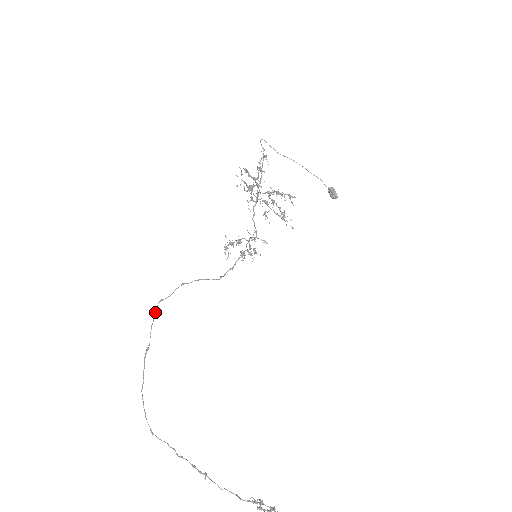
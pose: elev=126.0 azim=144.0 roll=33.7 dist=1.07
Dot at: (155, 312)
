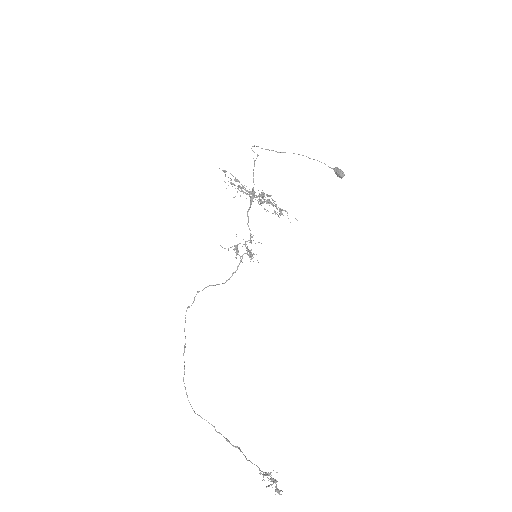
Dot at: (185, 317)
